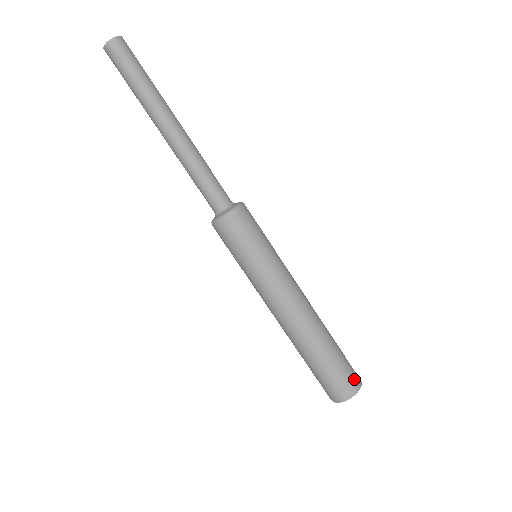
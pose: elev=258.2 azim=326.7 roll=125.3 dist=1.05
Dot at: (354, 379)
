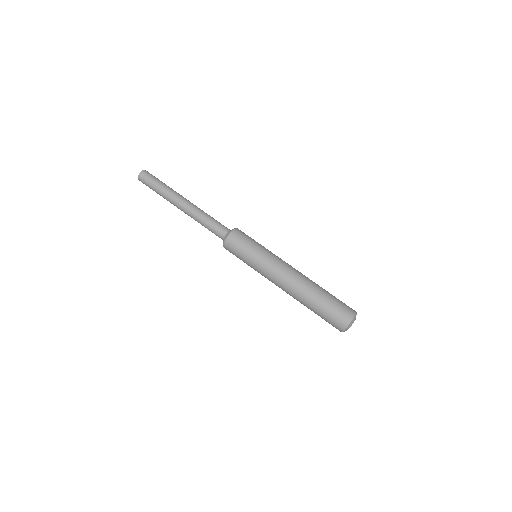
Dot at: occluded
